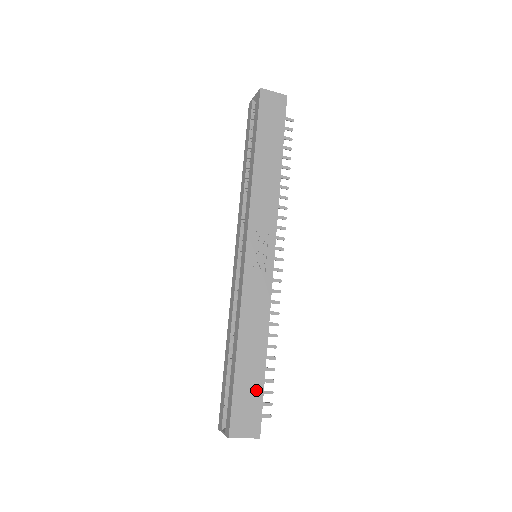
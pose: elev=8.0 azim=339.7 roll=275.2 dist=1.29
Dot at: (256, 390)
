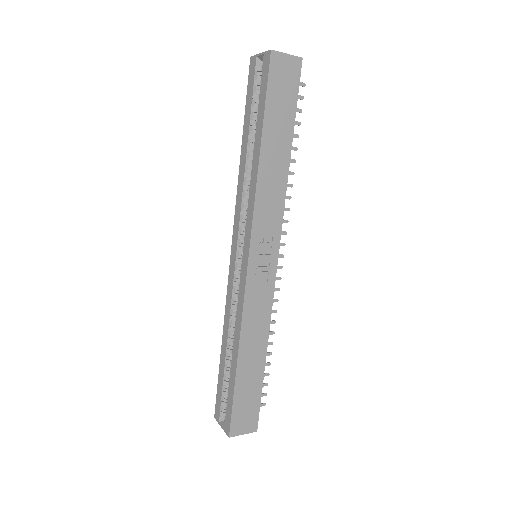
Dot at: (255, 393)
